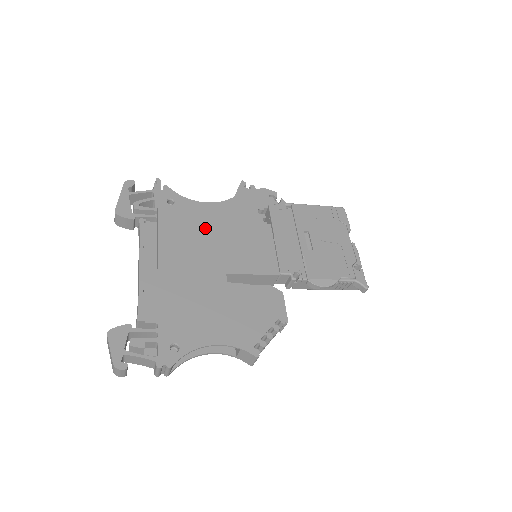
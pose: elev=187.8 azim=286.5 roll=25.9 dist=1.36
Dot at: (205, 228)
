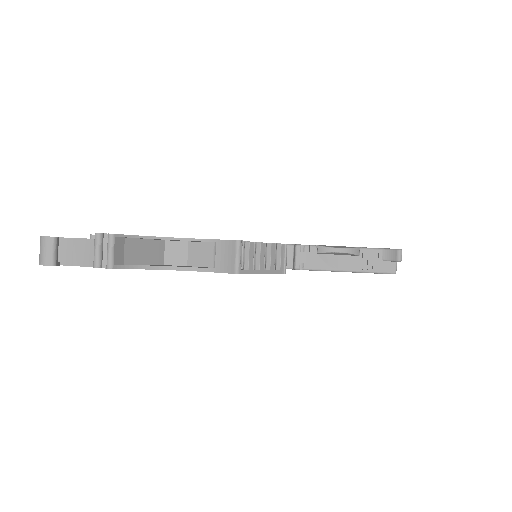
Dot at: occluded
